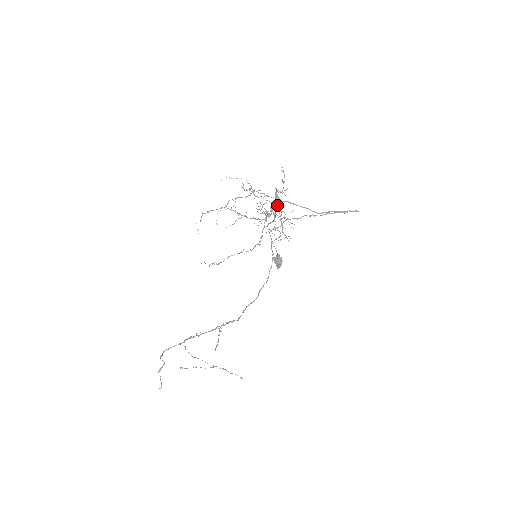
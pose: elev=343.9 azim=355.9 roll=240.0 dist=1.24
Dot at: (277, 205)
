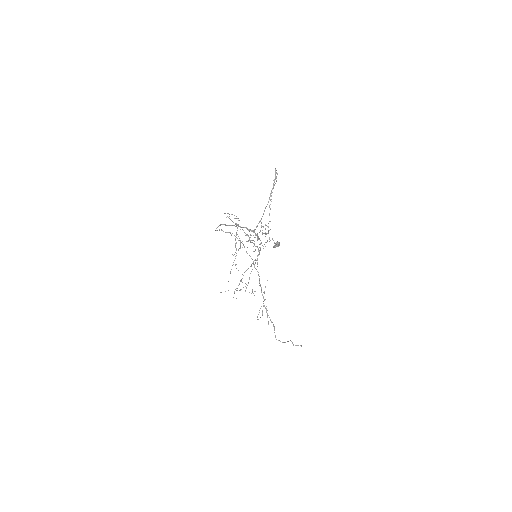
Dot at: occluded
